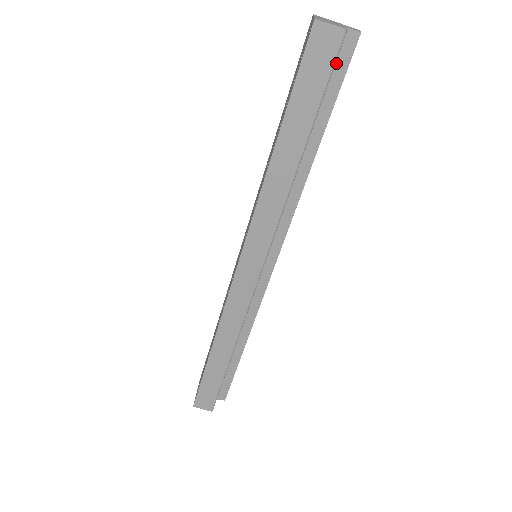
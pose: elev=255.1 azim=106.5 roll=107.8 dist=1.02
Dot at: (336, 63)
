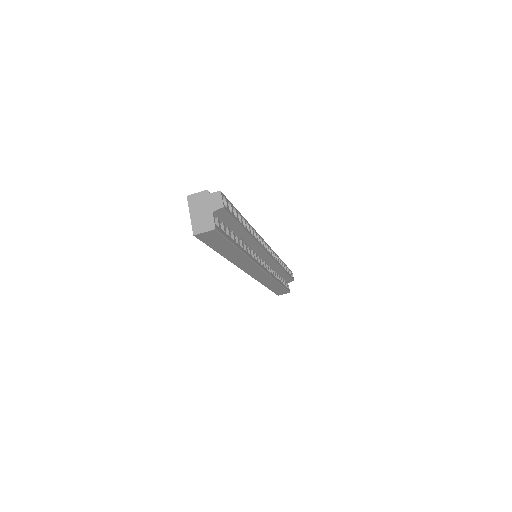
Dot at: (222, 219)
